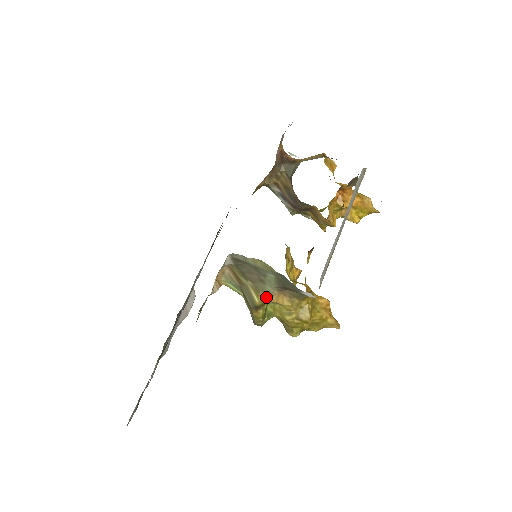
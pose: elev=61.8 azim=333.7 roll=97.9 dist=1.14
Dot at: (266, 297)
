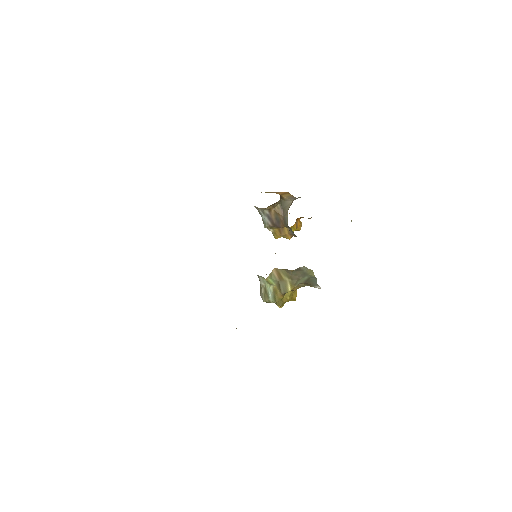
Dot at: (294, 288)
